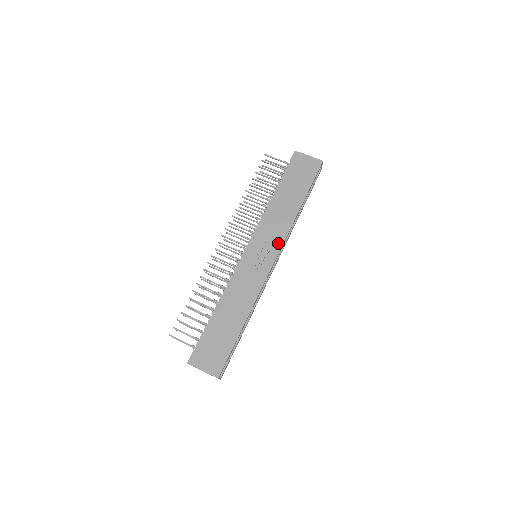
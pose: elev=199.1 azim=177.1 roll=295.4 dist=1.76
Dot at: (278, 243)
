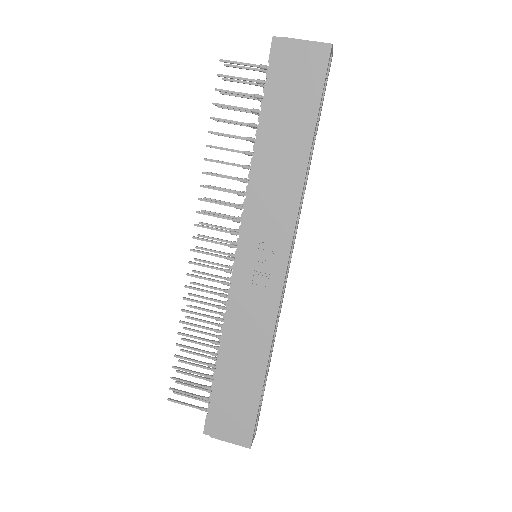
Dot at: (285, 233)
